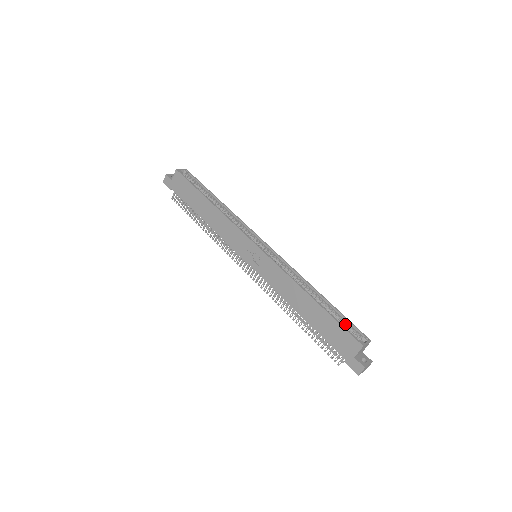
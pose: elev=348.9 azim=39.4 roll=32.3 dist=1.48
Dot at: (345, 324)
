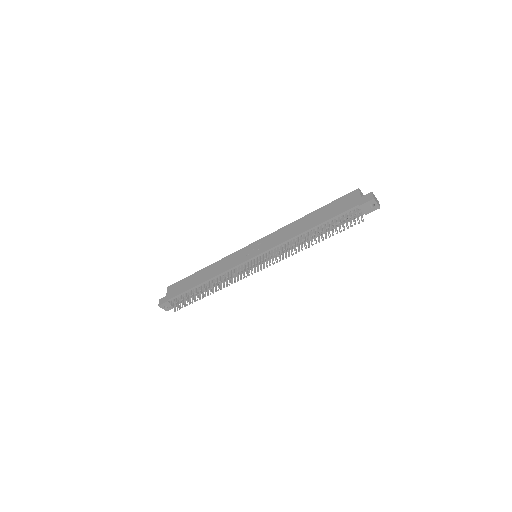
Dot at: occluded
